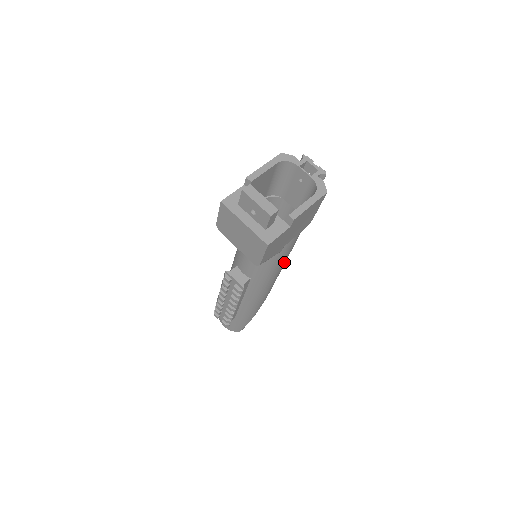
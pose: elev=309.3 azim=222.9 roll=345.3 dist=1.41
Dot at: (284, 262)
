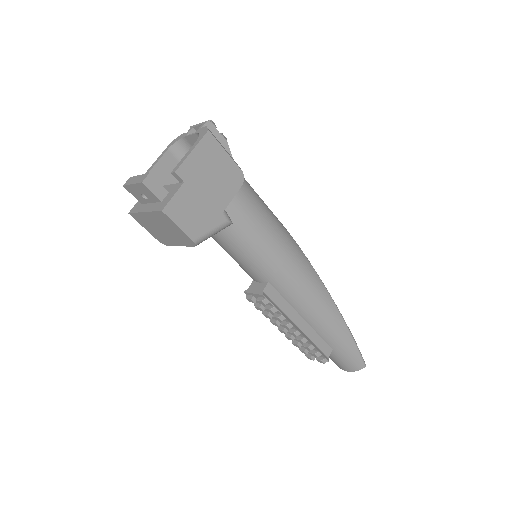
Dot at: (278, 240)
